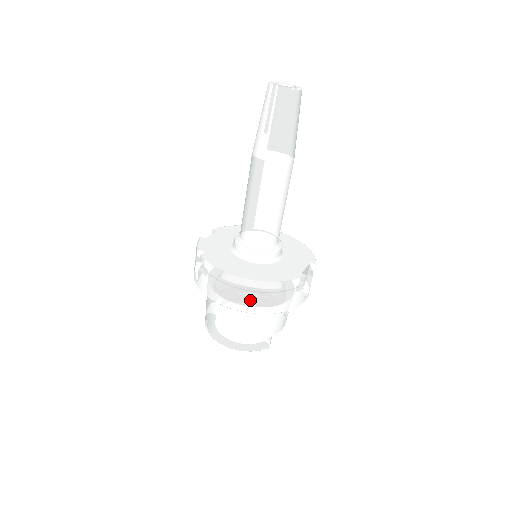
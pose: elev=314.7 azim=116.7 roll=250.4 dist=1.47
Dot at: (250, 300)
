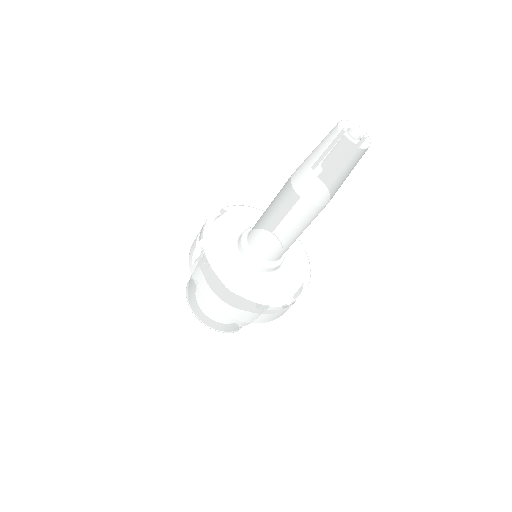
Dot at: (236, 310)
